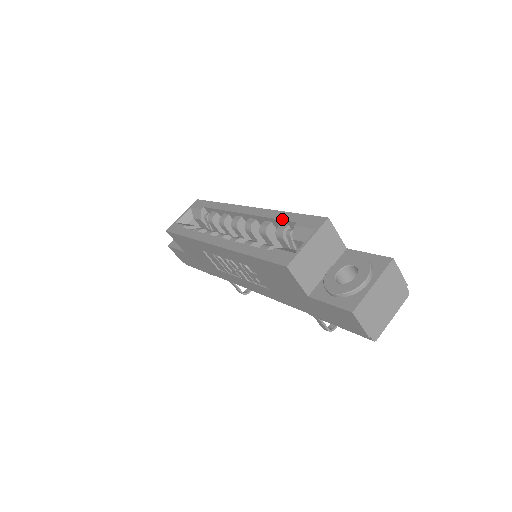
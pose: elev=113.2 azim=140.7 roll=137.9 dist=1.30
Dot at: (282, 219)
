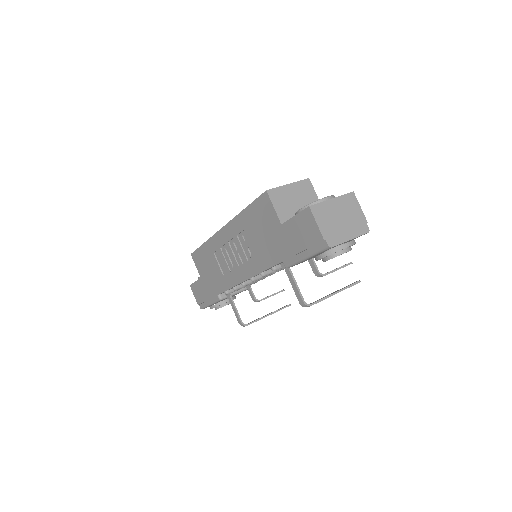
Dot at: occluded
